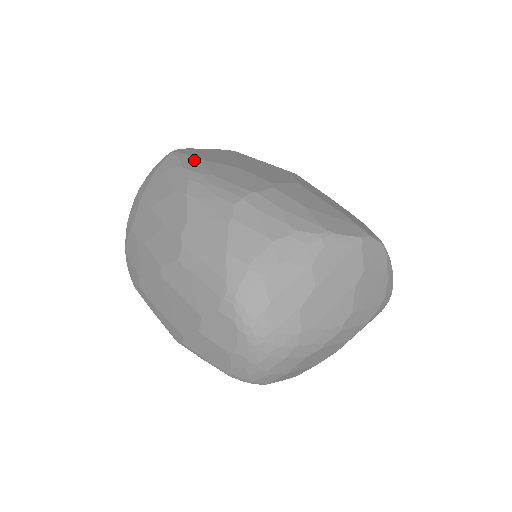
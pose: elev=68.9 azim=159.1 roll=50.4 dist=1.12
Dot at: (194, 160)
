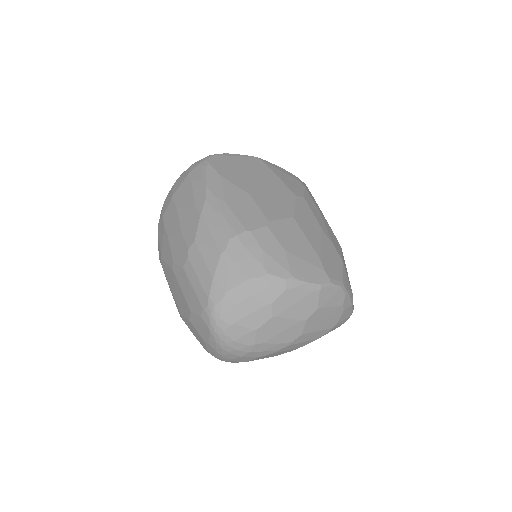
Dot at: (217, 177)
